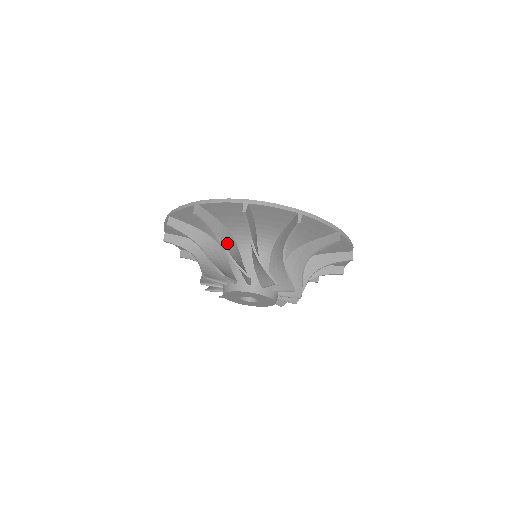
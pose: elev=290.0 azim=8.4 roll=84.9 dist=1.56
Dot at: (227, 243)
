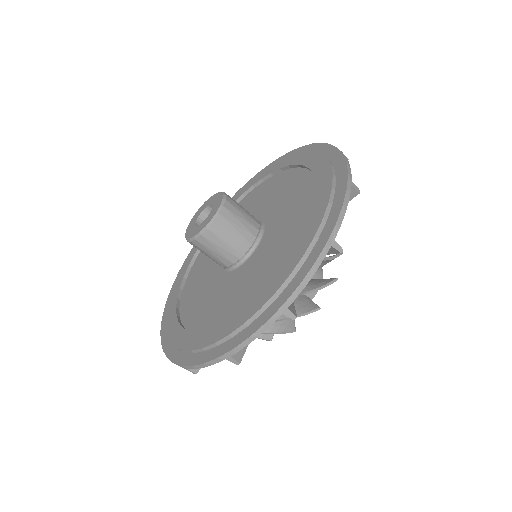
Dot at: occluded
